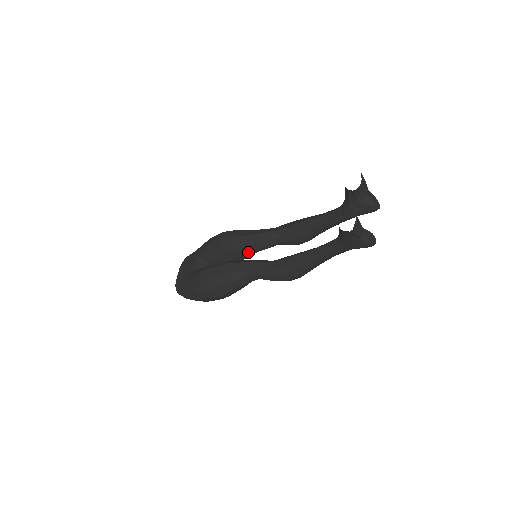
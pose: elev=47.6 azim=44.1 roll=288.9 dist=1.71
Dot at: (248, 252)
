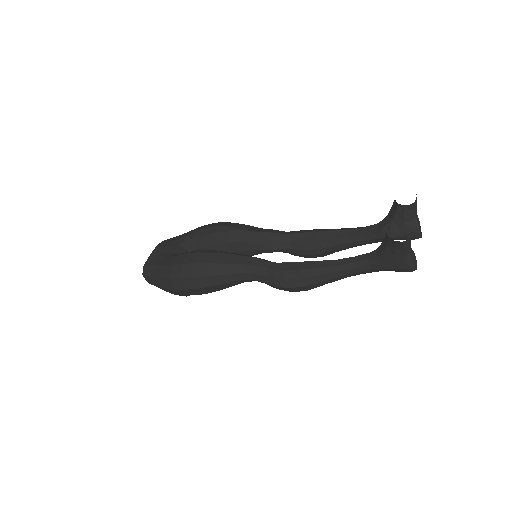
Dot at: (246, 250)
